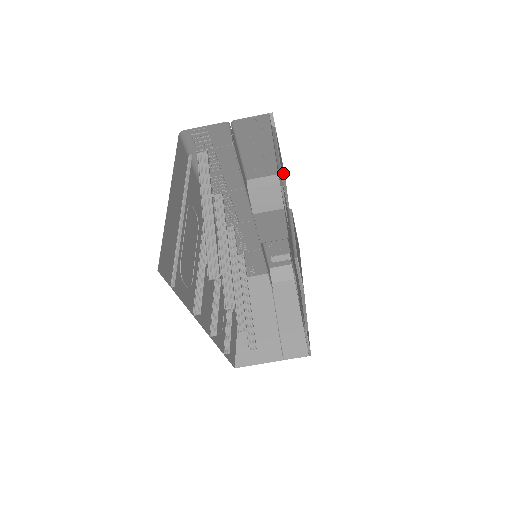
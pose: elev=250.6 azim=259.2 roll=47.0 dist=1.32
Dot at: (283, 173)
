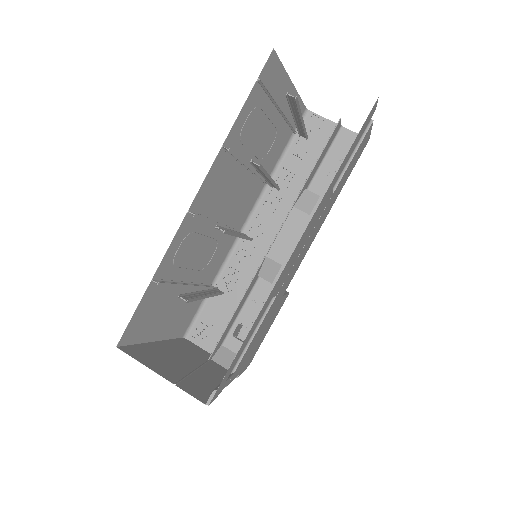
Dot at: (362, 144)
